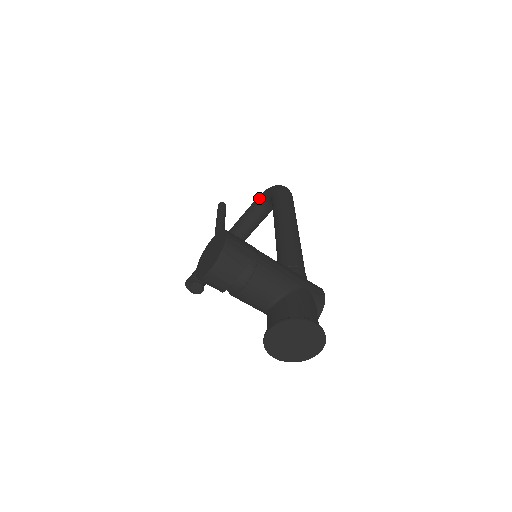
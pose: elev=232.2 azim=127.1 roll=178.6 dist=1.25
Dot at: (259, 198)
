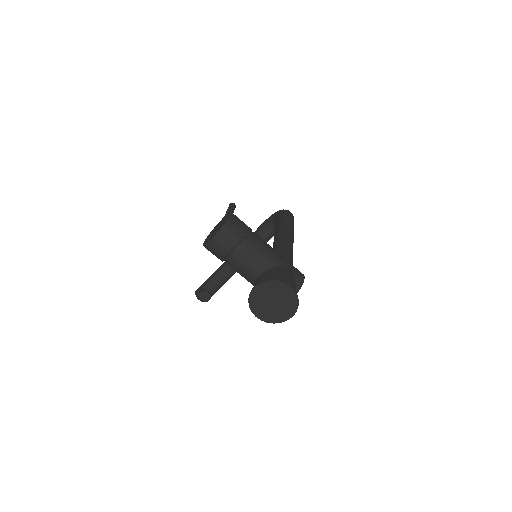
Dot at: (267, 220)
